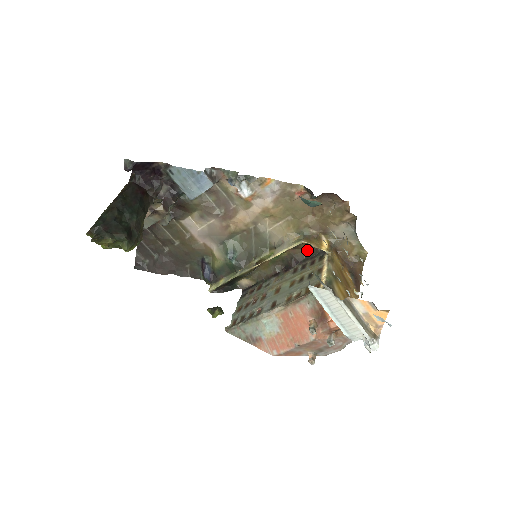
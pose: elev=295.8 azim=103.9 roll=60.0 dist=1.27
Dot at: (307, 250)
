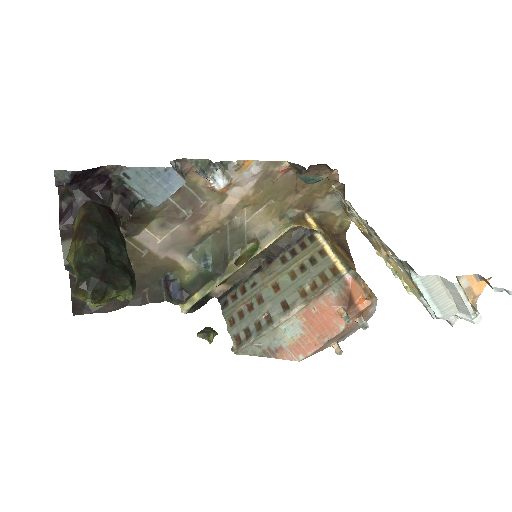
Dot at: (290, 233)
